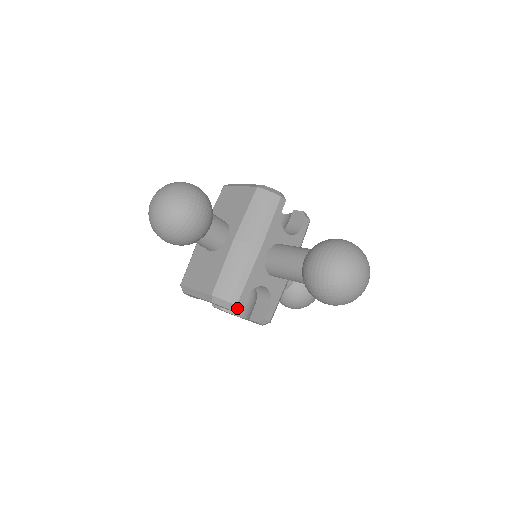
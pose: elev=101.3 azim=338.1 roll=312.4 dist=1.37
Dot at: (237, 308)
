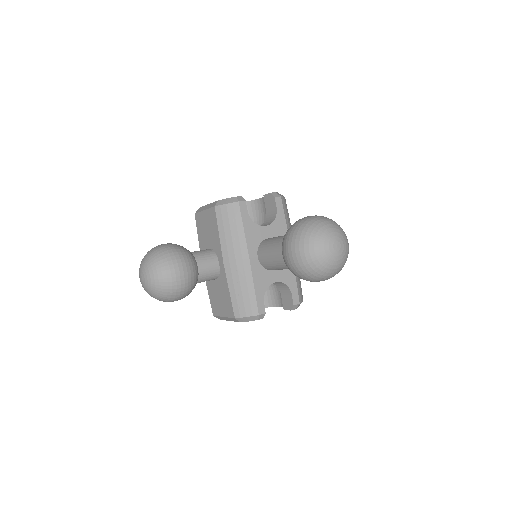
Dot at: (261, 316)
